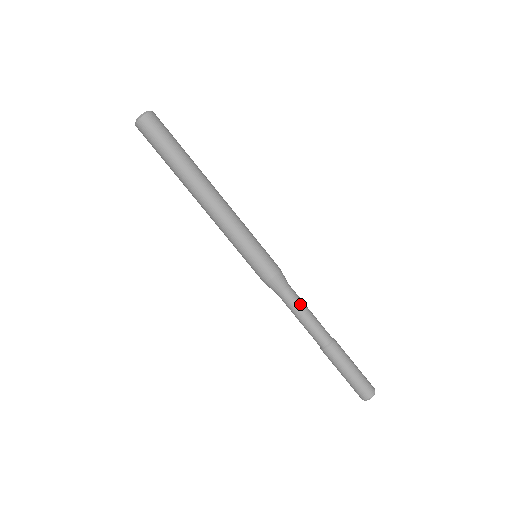
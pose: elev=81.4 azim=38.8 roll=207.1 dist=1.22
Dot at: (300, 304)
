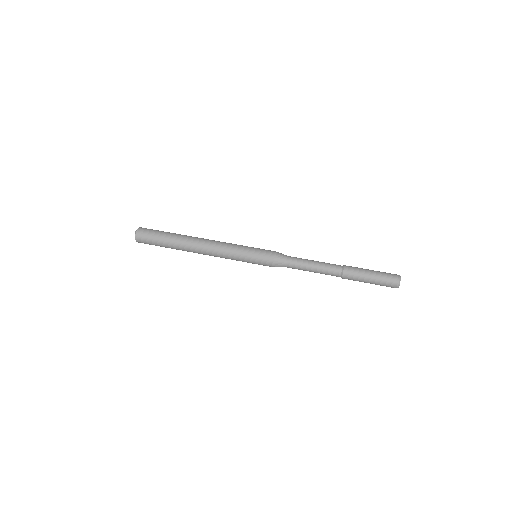
Dot at: (304, 261)
